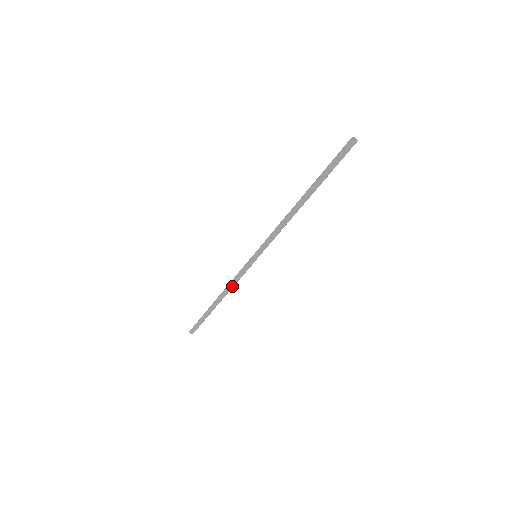
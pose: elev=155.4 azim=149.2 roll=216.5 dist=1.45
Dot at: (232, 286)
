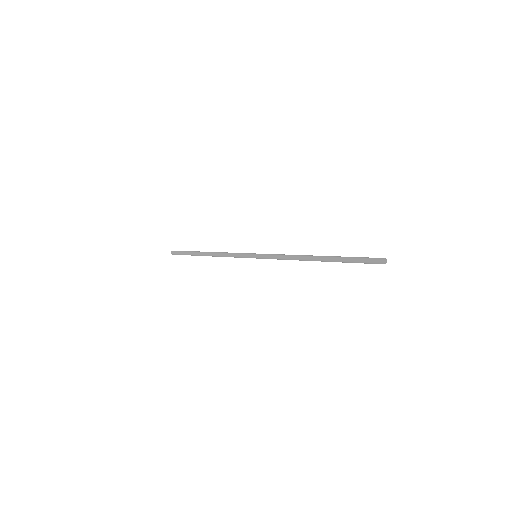
Dot at: (224, 256)
